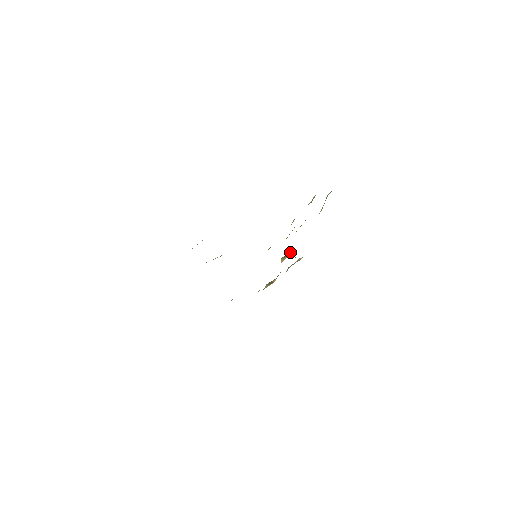
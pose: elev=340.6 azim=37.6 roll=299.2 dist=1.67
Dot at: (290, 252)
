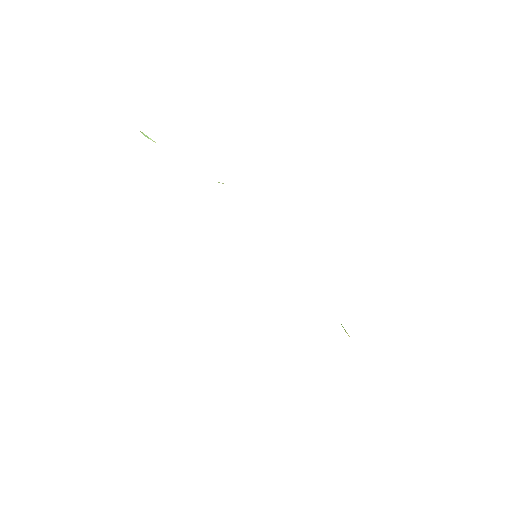
Dot at: occluded
